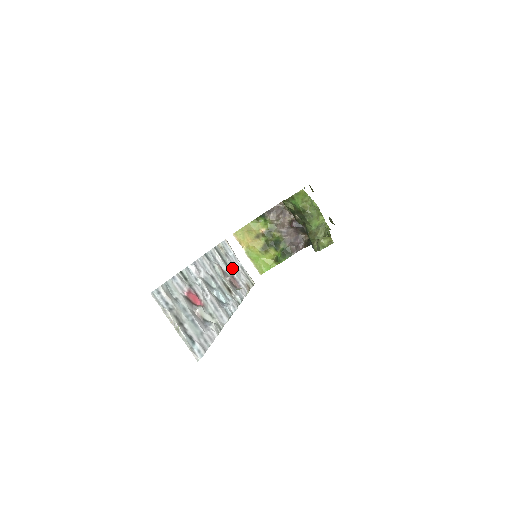
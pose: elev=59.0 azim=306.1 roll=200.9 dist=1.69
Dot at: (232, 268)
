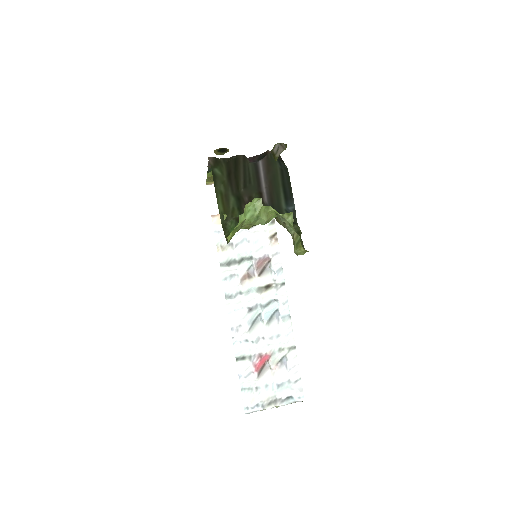
Dot at: (247, 250)
